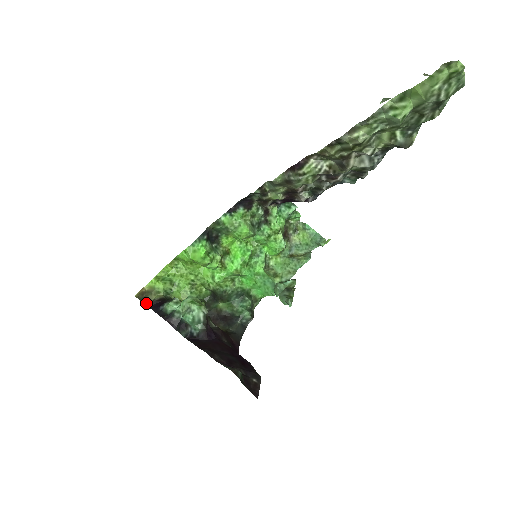
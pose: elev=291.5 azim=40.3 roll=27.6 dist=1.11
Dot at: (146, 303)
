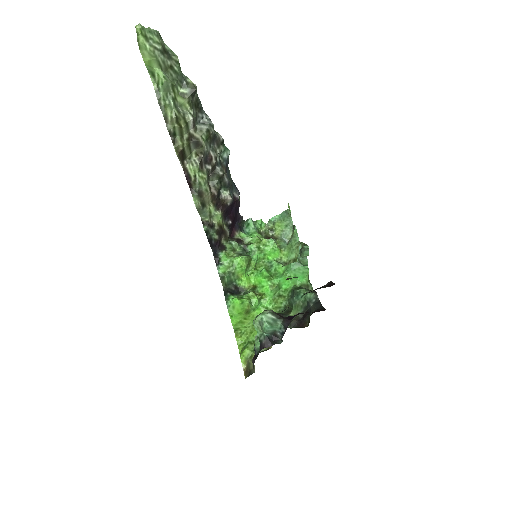
Dot at: (254, 371)
